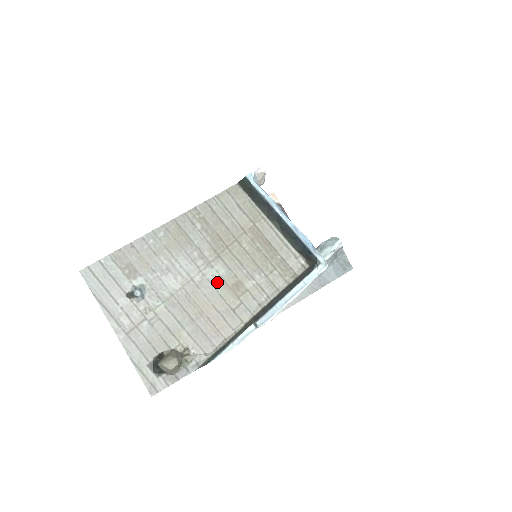
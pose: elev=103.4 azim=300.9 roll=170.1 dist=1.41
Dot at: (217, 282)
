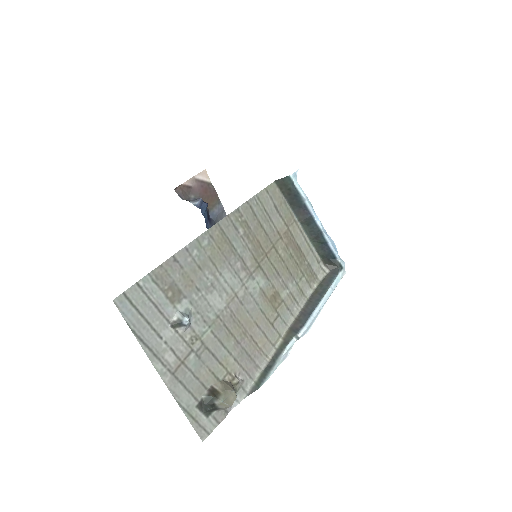
Dot at: (258, 295)
